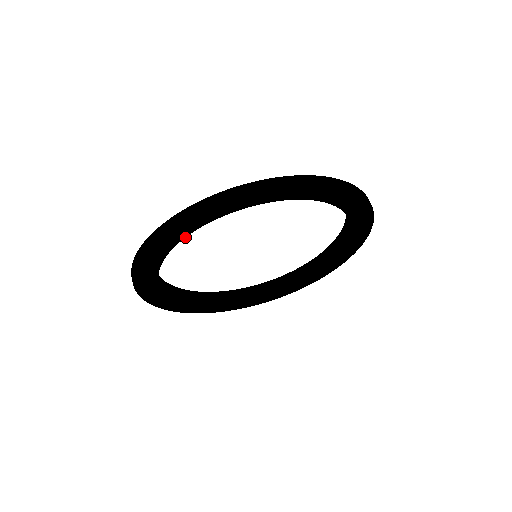
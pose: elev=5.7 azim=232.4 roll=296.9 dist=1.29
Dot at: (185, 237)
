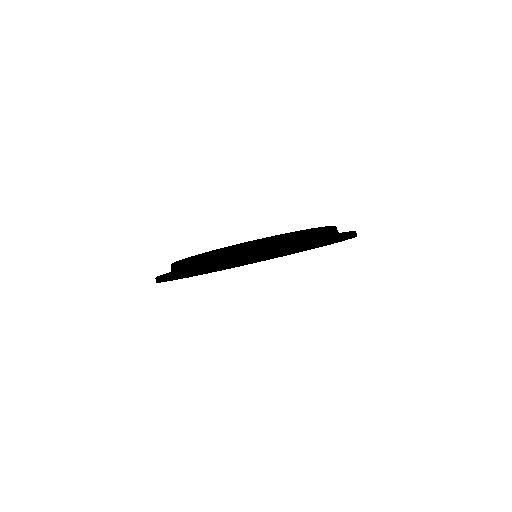
Dot at: occluded
